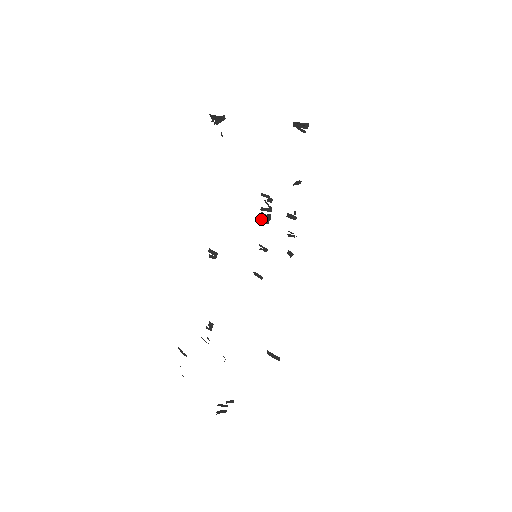
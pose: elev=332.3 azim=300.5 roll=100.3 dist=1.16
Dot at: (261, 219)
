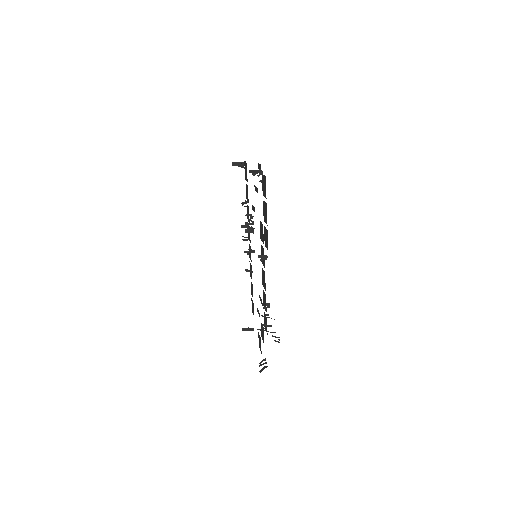
Dot at: (248, 231)
